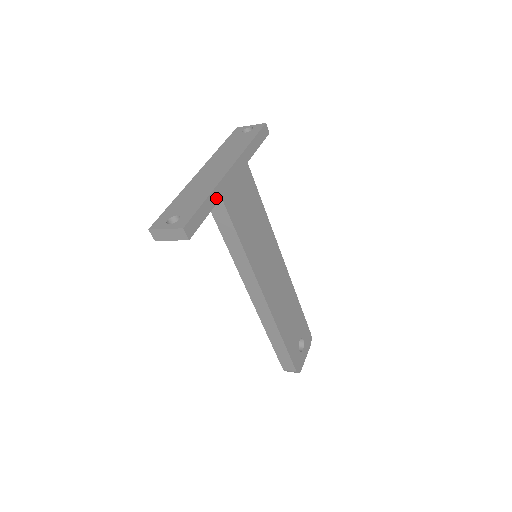
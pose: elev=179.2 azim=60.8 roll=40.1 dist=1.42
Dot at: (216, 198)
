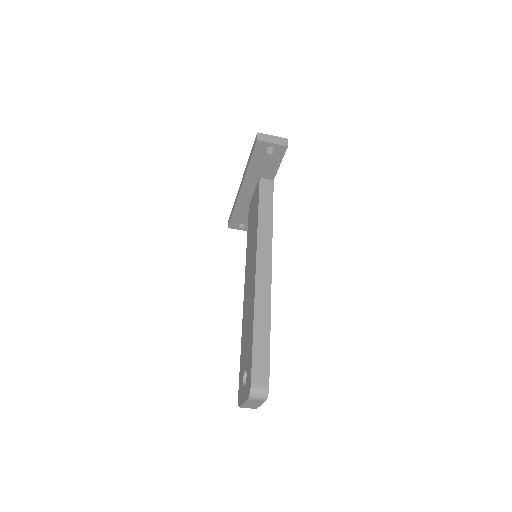
Dot at: (275, 174)
